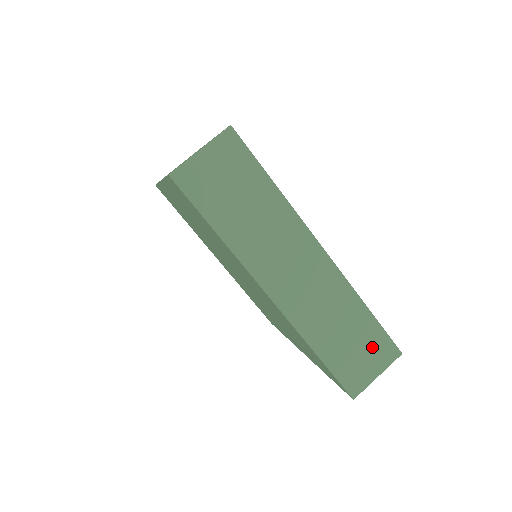
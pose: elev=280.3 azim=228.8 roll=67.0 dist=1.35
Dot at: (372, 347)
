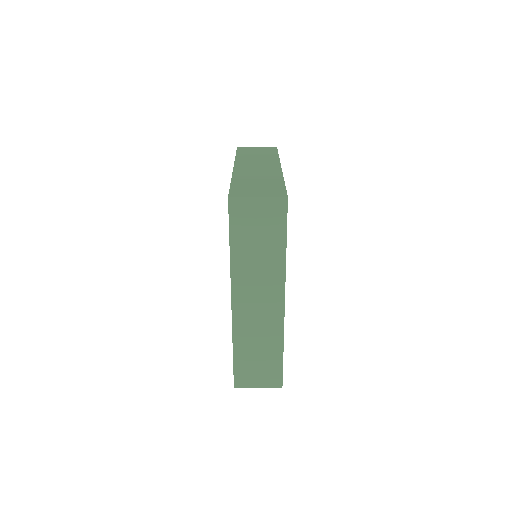
Dot at: (268, 372)
